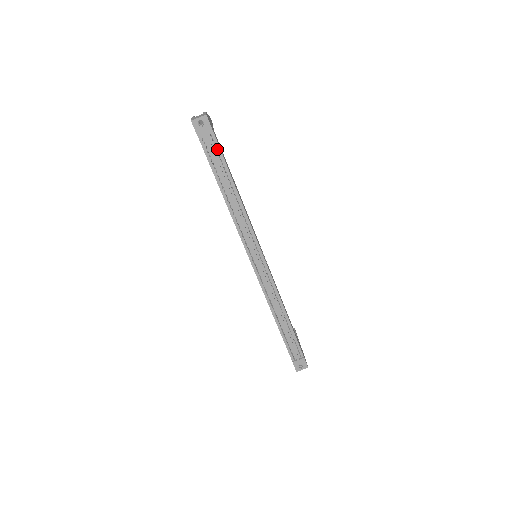
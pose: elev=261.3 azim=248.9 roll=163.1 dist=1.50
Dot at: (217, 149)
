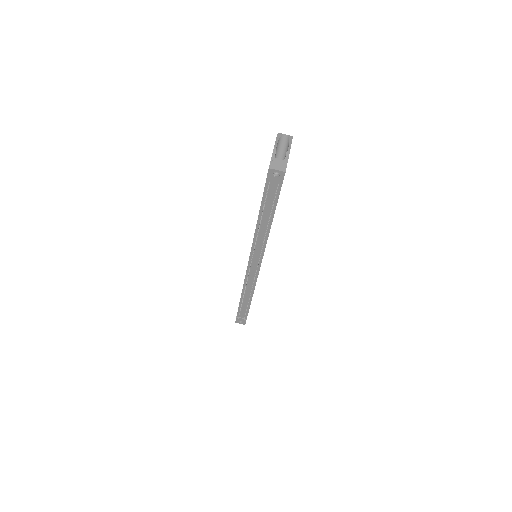
Dot at: (276, 194)
